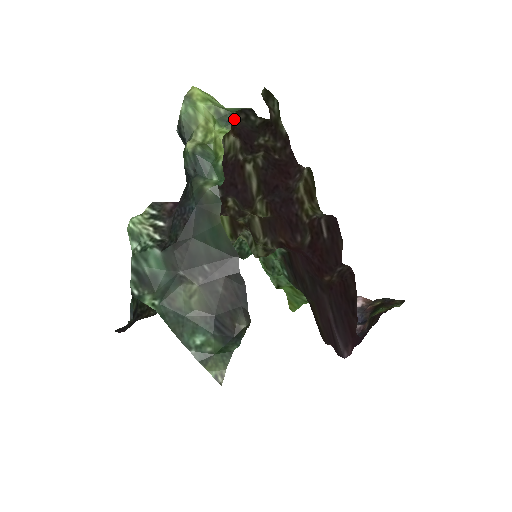
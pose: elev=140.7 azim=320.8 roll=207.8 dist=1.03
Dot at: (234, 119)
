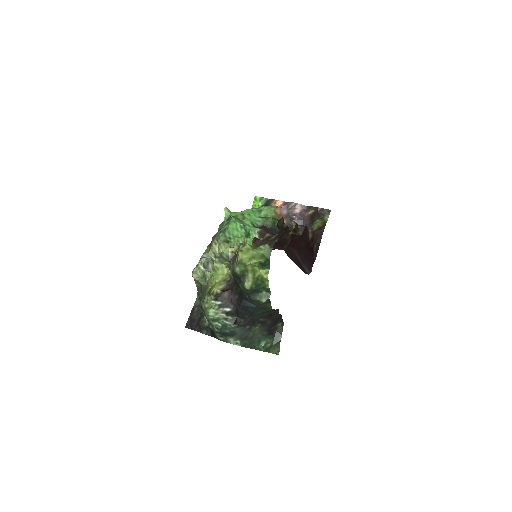
Dot at: (260, 245)
